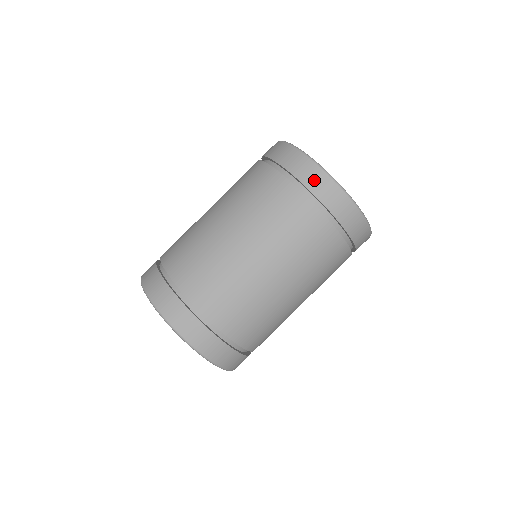
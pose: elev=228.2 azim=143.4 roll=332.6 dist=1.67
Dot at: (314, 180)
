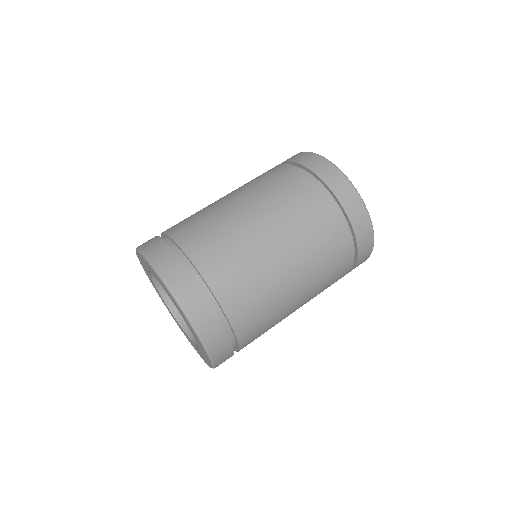
Dot at: (365, 242)
